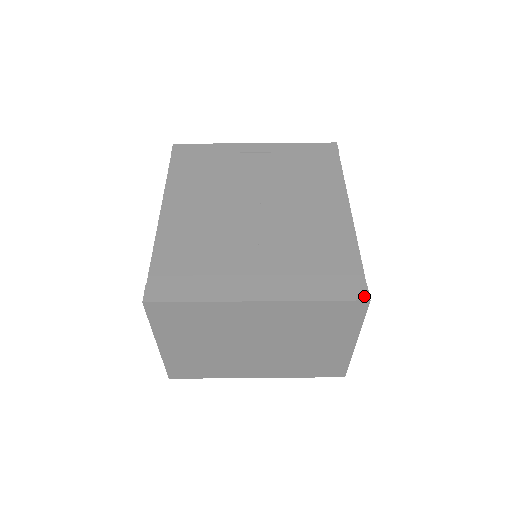
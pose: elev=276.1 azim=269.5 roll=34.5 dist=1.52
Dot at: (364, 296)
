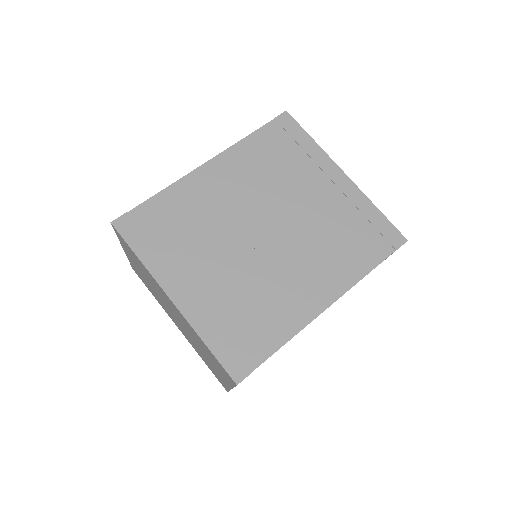
Dot at: (237, 378)
